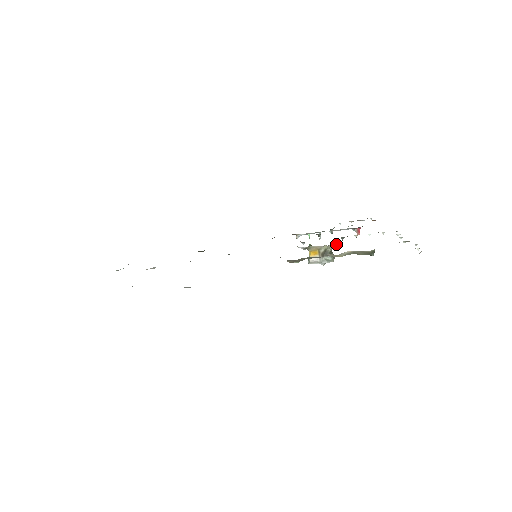
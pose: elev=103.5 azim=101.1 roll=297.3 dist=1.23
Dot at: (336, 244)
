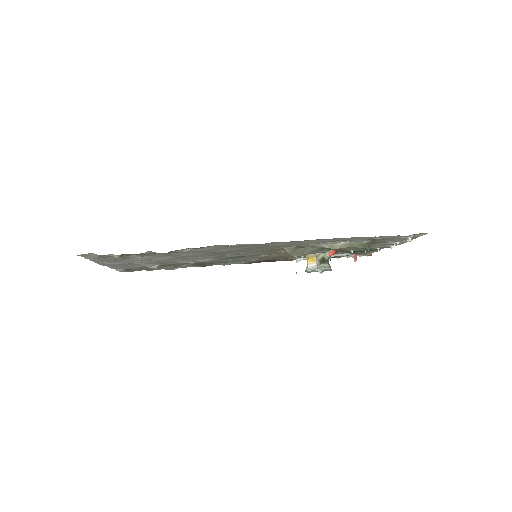
Dot at: (333, 252)
